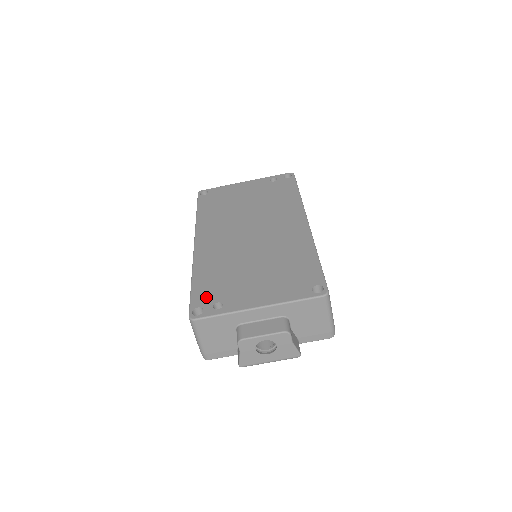
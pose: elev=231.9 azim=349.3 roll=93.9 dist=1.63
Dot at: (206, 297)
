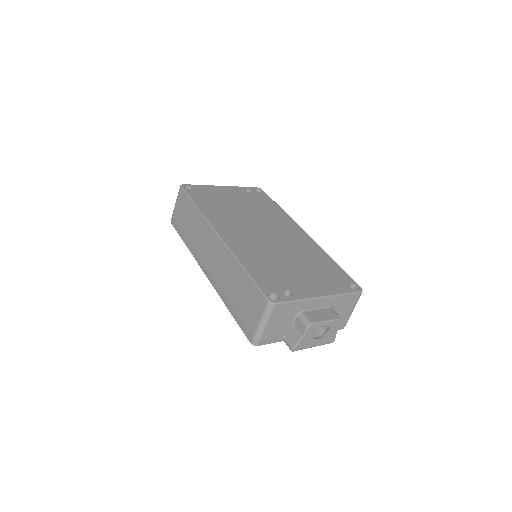
Dot at: (271, 285)
